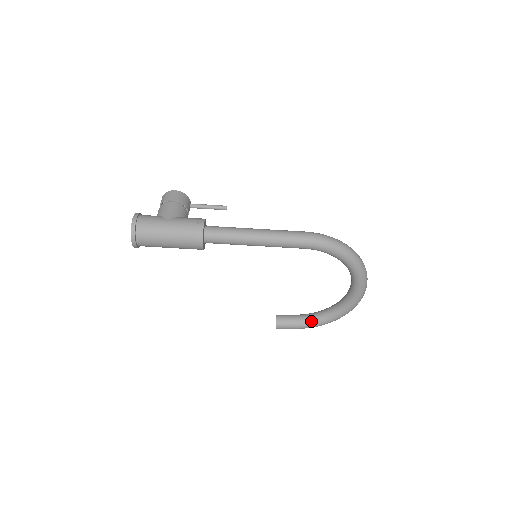
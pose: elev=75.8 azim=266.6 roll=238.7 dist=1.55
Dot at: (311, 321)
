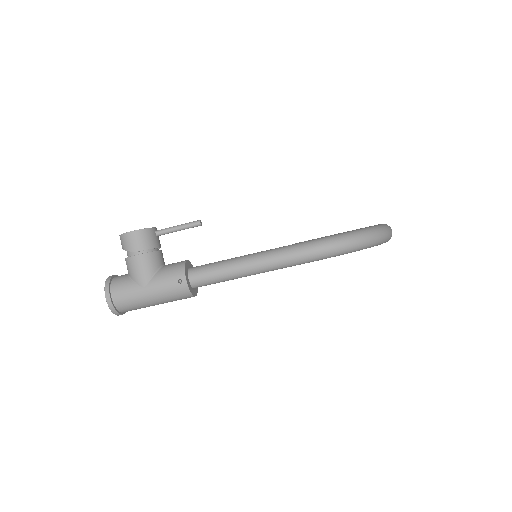
Dot at: occluded
